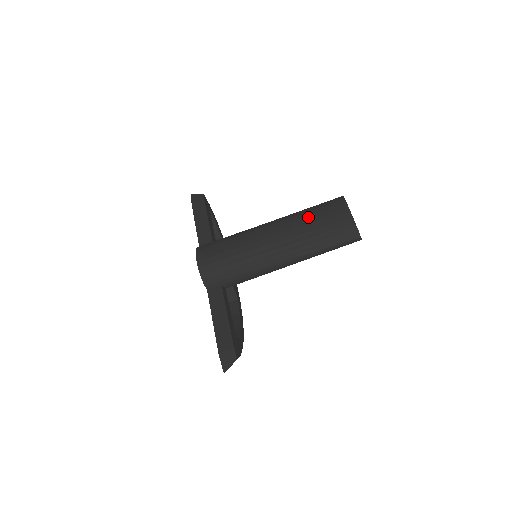
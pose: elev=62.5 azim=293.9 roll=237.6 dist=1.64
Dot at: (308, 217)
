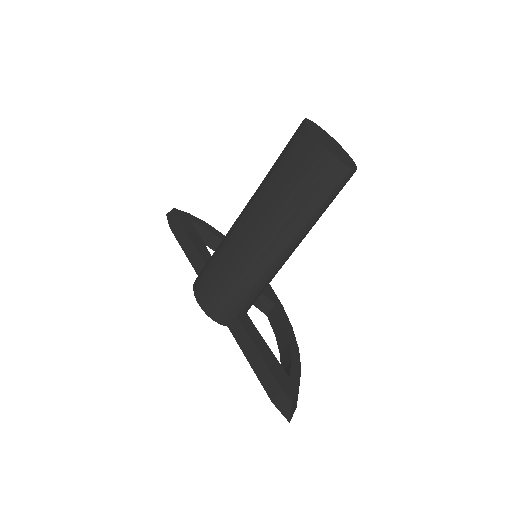
Dot at: (275, 181)
